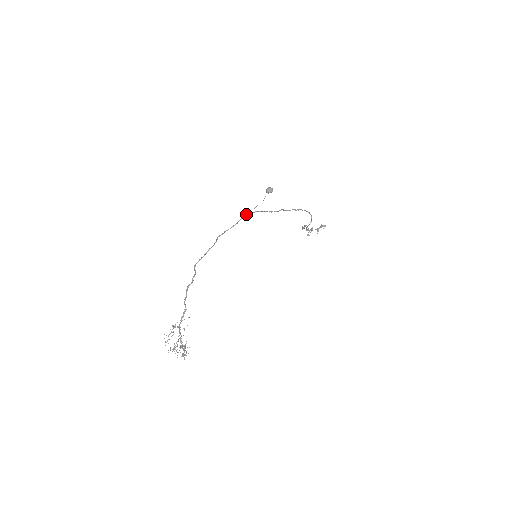
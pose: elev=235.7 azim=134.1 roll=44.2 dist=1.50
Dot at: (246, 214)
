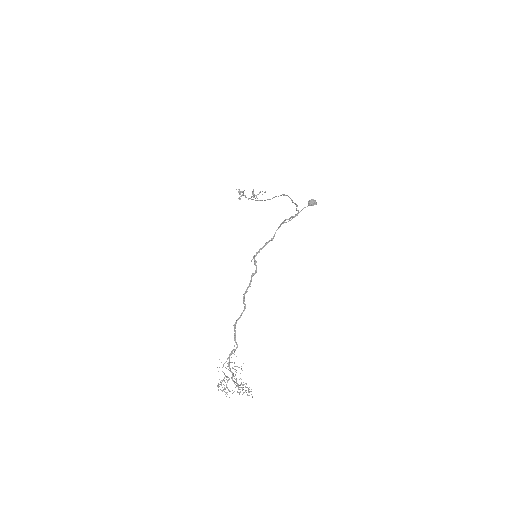
Dot at: (279, 227)
